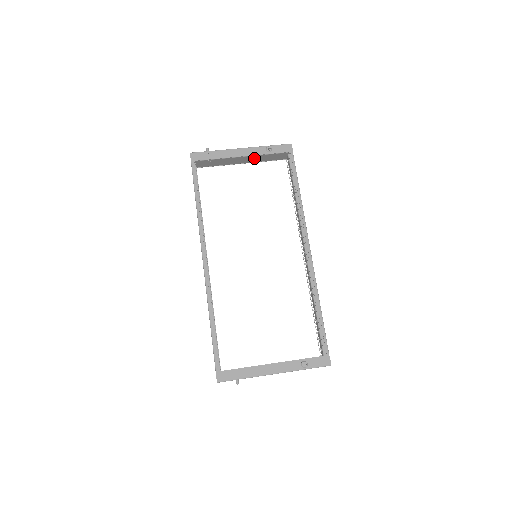
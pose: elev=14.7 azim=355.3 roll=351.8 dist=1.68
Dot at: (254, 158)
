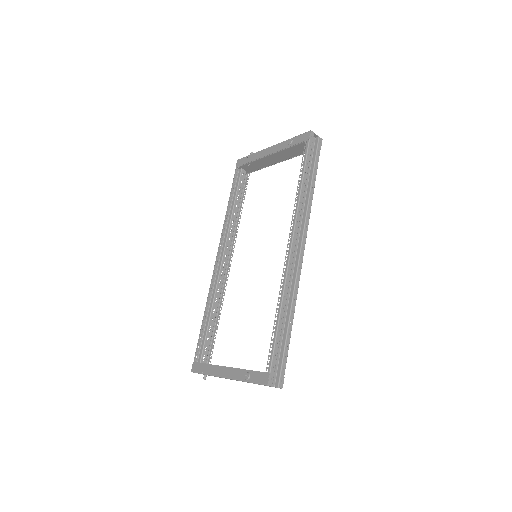
Dot at: (283, 154)
